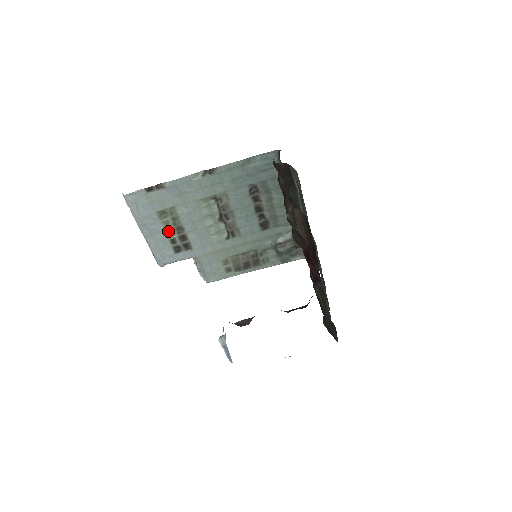
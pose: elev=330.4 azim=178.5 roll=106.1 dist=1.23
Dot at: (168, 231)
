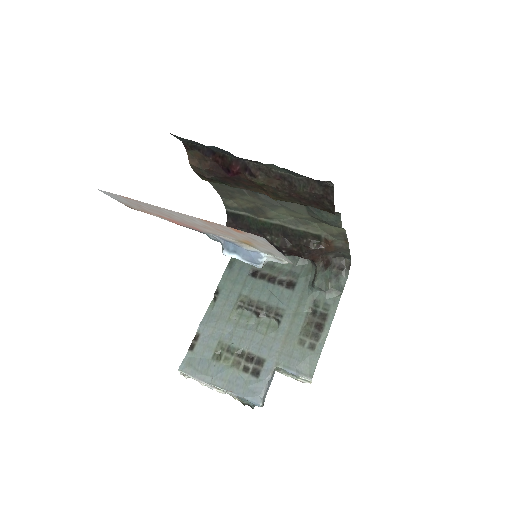
Dot at: (234, 365)
